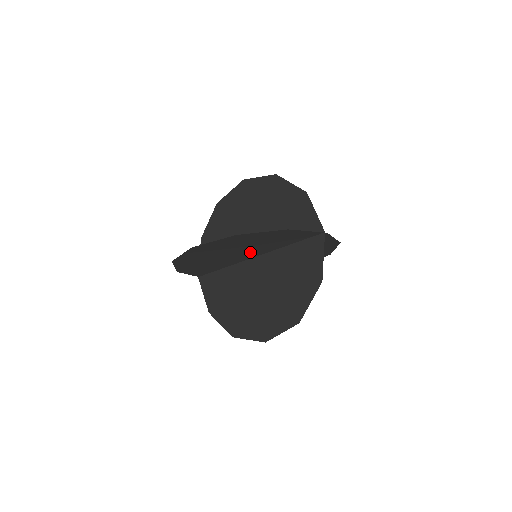
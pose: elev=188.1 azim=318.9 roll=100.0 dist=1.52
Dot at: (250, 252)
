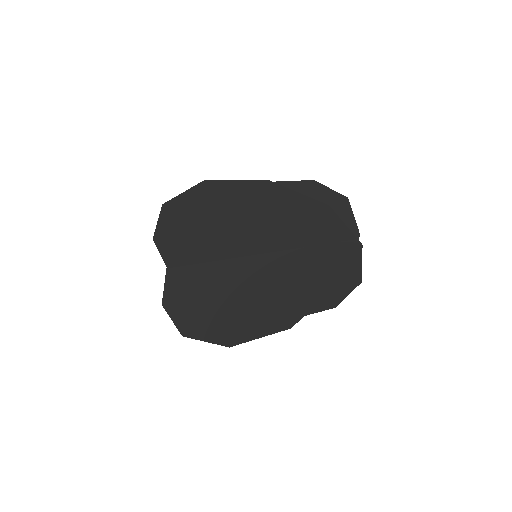
Dot at: occluded
